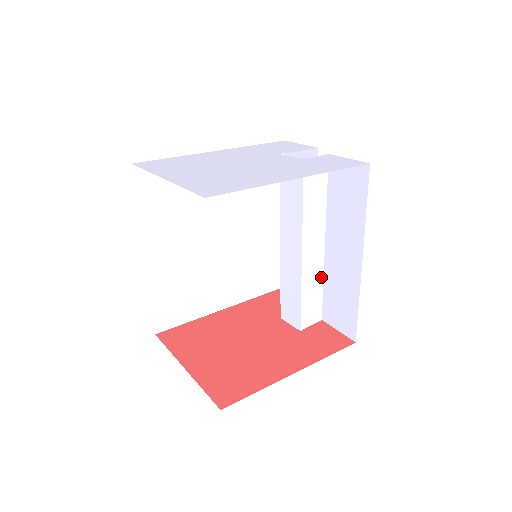
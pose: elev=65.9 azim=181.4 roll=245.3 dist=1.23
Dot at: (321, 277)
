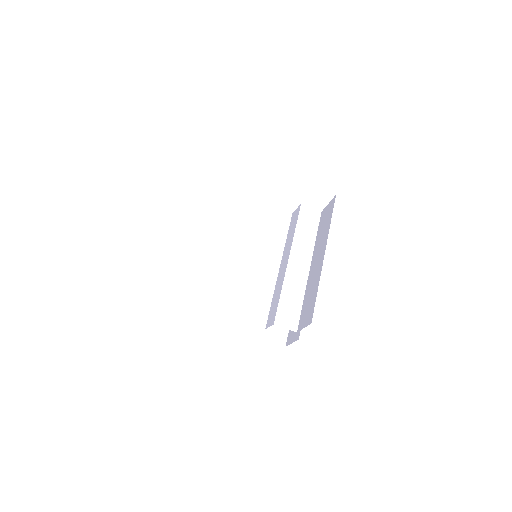
Dot at: (302, 293)
